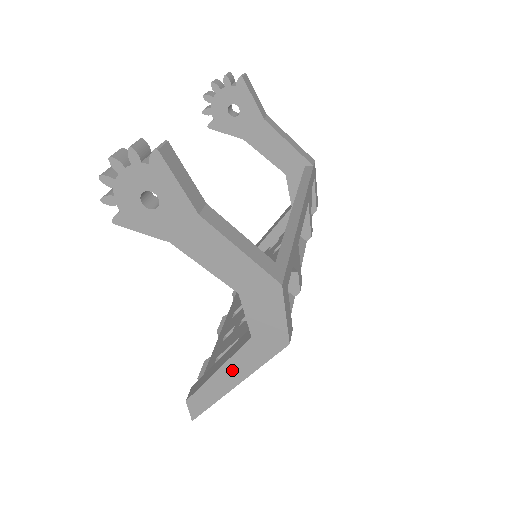
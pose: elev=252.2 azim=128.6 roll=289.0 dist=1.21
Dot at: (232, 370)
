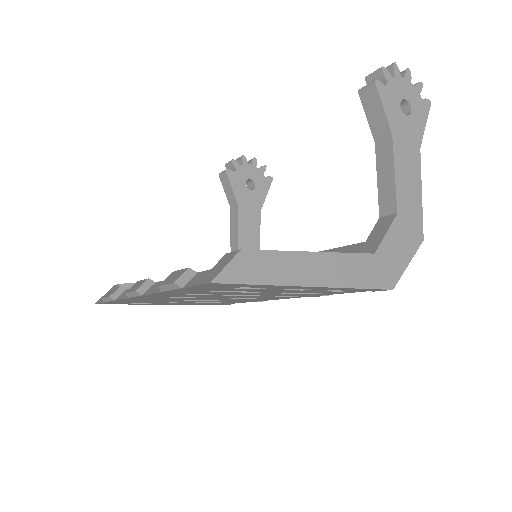
Dot at: (330, 266)
